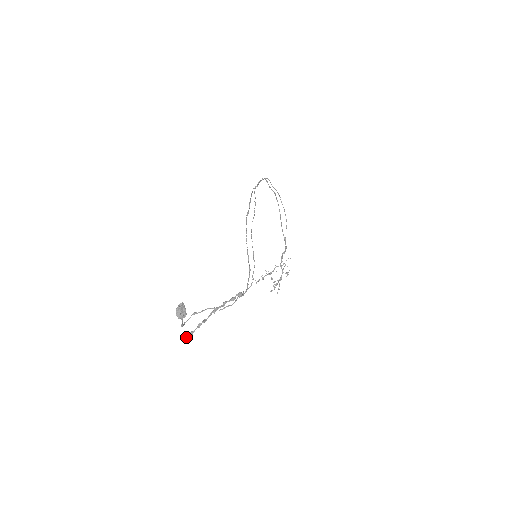
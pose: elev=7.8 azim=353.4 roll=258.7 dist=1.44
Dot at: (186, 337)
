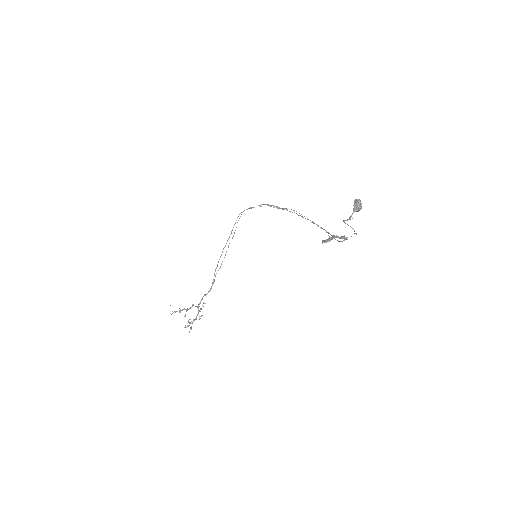
Dot at: (325, 241)
